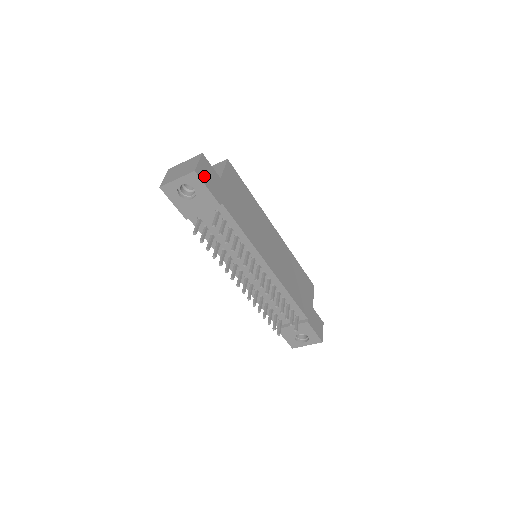
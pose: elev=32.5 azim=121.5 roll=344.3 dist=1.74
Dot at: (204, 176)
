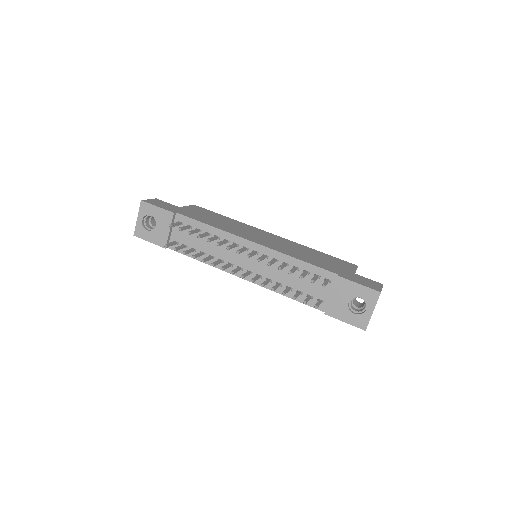
Dot at: (154, 203)
